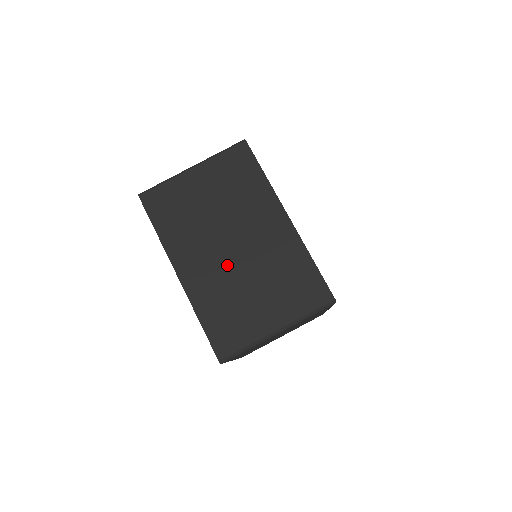
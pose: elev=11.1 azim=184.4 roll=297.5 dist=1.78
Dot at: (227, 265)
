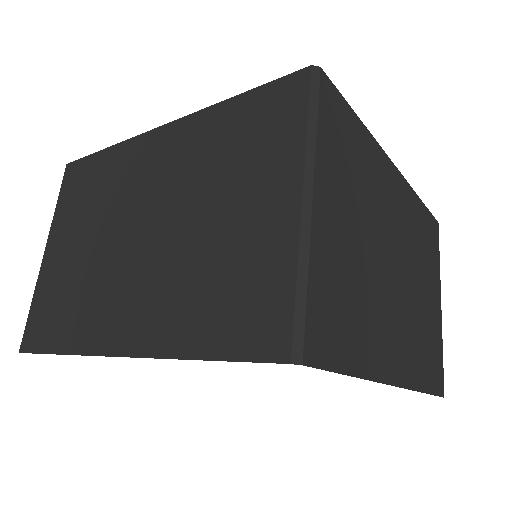
Dot at: (405, 299)
